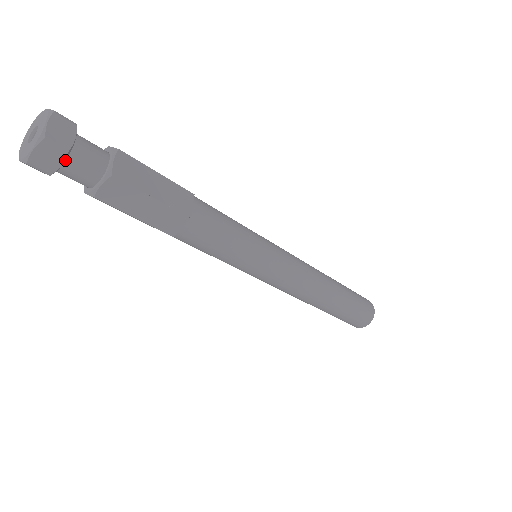
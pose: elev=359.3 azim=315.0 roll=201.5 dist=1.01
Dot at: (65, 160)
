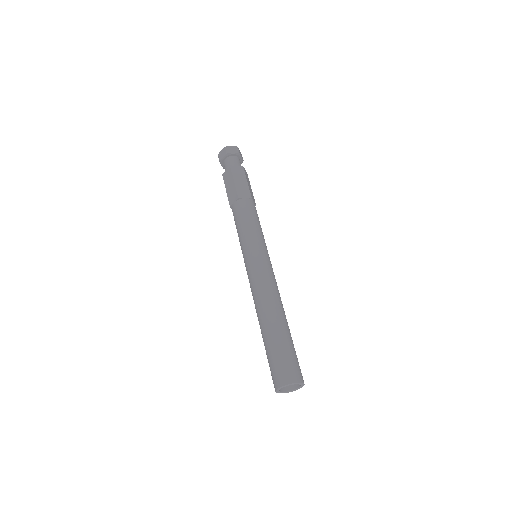
Dot at: (225, 157)
